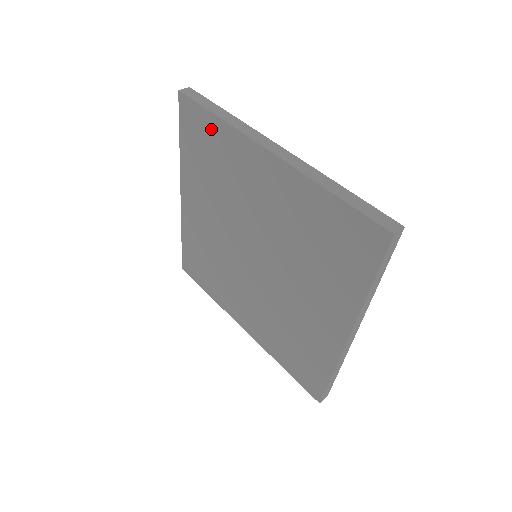
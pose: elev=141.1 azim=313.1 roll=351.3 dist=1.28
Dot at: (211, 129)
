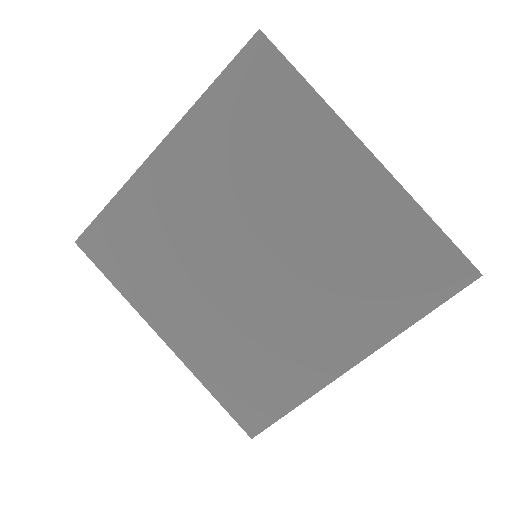
Dot at: (117, 220)
